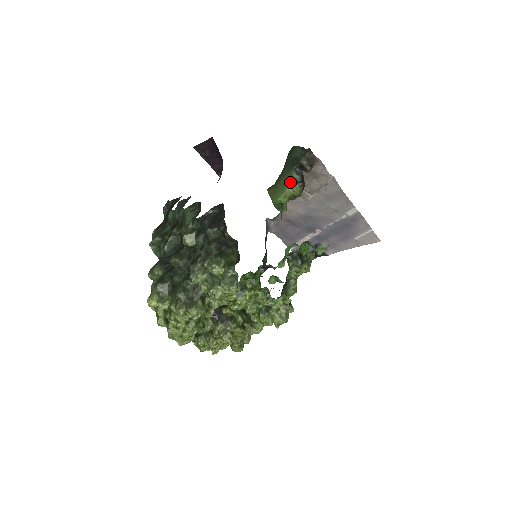
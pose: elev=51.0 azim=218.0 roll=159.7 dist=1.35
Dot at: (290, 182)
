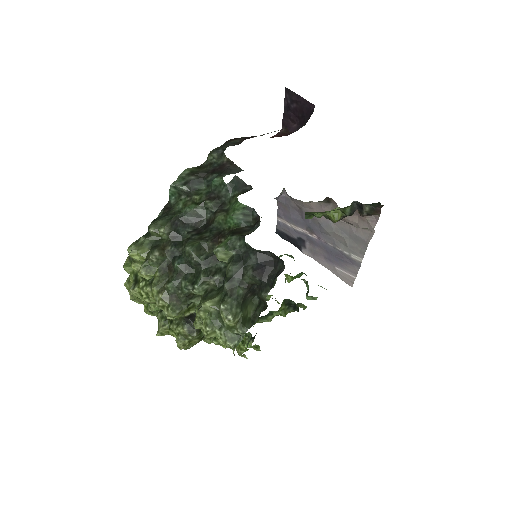
Dot at: occluded
